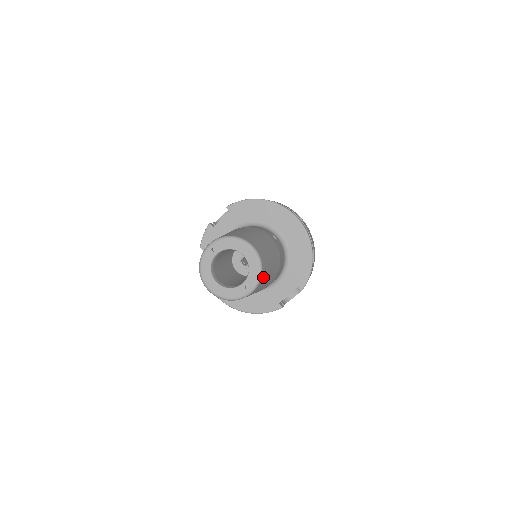
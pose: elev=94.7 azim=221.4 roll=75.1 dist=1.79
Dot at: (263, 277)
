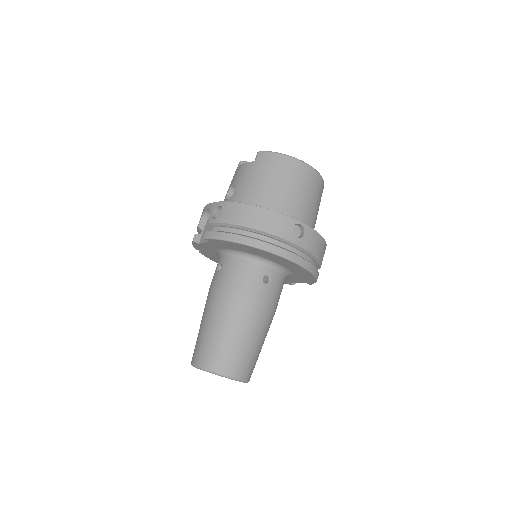
Dot at: occluded
